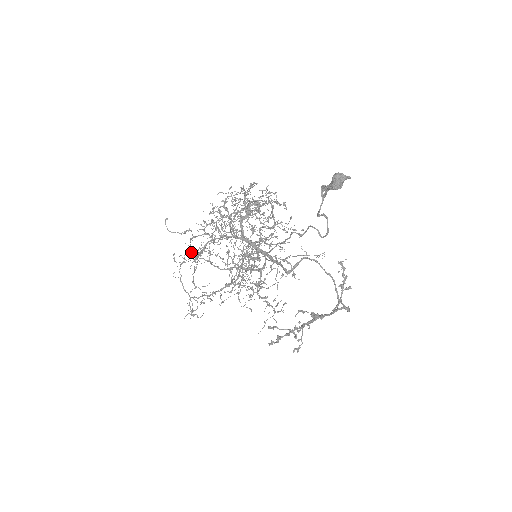
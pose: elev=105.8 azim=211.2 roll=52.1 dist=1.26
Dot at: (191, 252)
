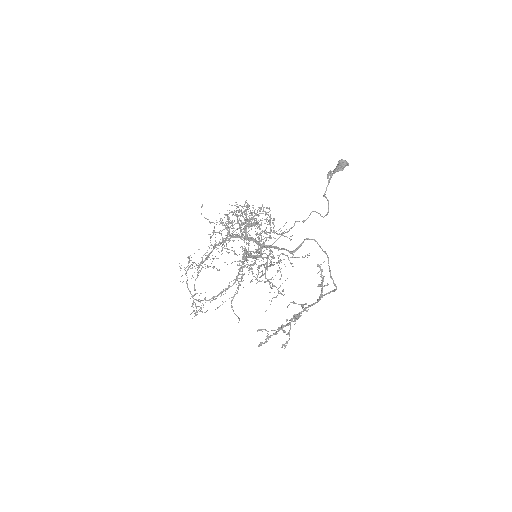
Dot at: (208, 246)
